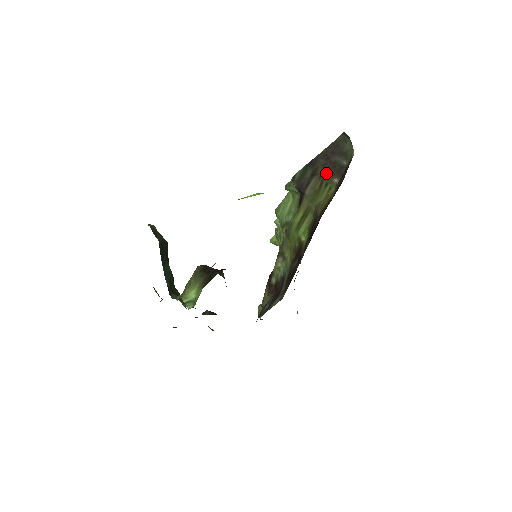
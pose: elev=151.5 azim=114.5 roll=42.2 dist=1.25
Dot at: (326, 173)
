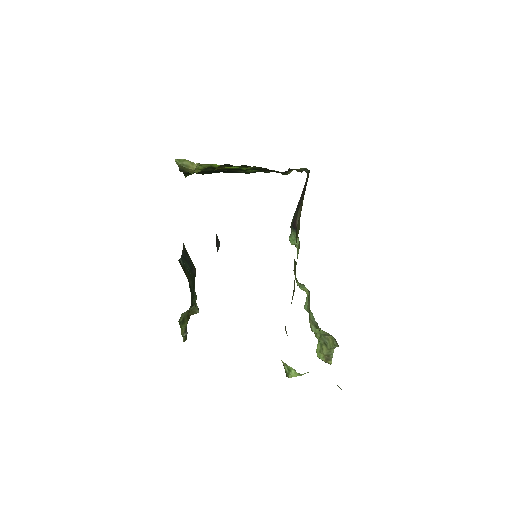
Dot at: (302, 199)
